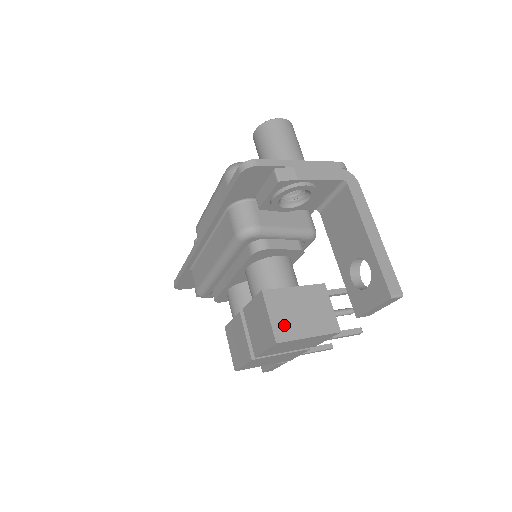
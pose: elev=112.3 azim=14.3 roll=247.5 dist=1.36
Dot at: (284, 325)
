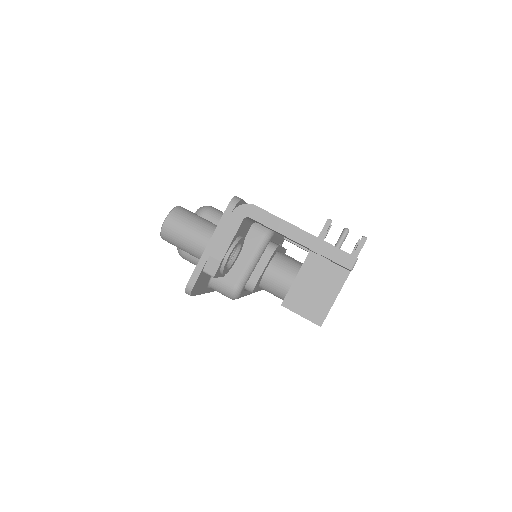
Dot at: (314, 311)
